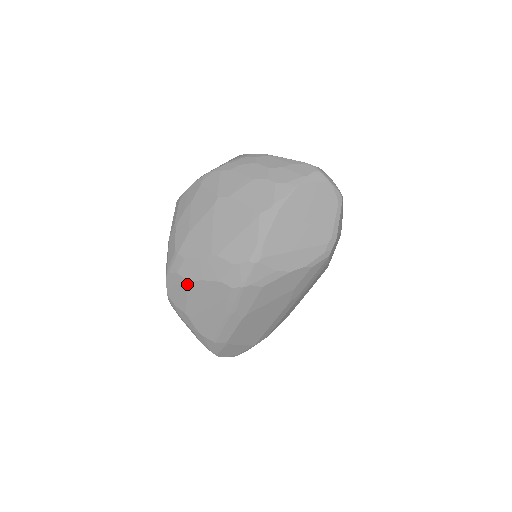
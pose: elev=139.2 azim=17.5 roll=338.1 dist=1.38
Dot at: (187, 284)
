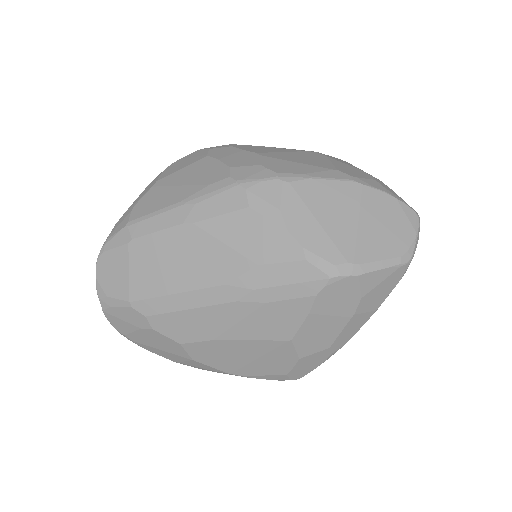
Dot at: (202, 158)
